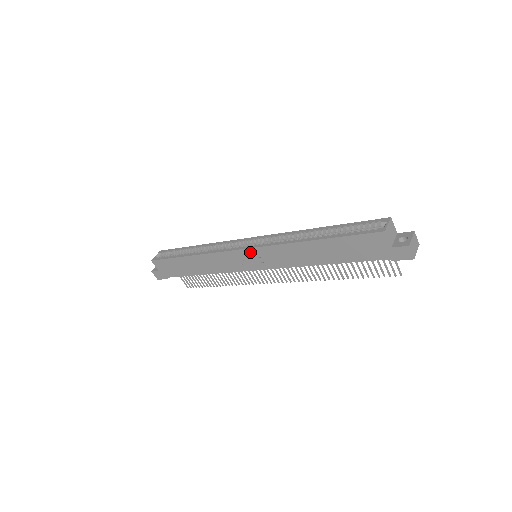
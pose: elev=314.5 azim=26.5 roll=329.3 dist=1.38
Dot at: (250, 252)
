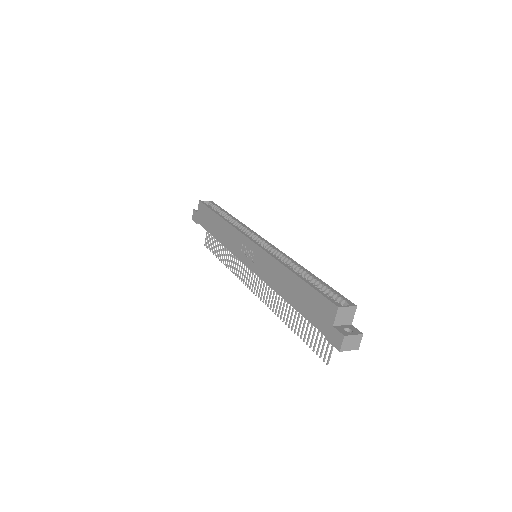
Dot at: (252, 246)
